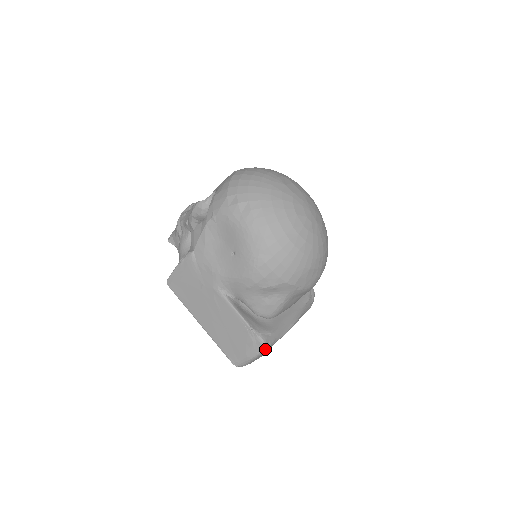
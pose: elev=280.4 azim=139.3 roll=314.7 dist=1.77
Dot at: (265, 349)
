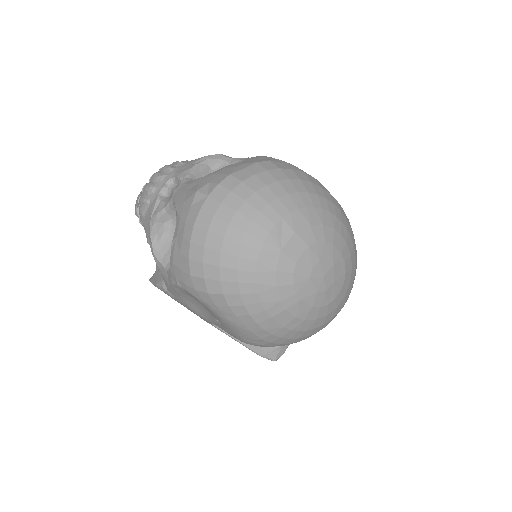
Dot at: occluded
